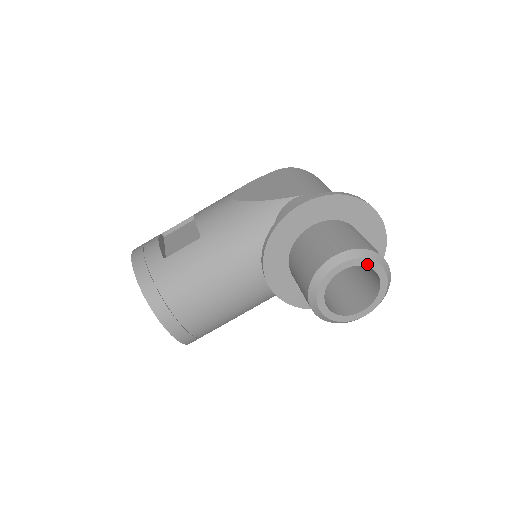
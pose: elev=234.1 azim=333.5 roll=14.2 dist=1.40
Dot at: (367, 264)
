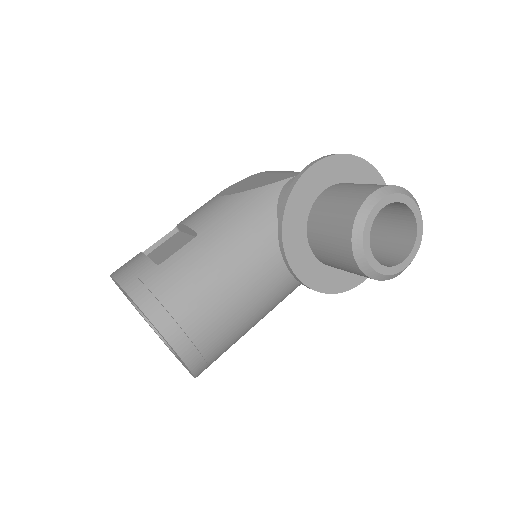
Dot at: (403, 200)
